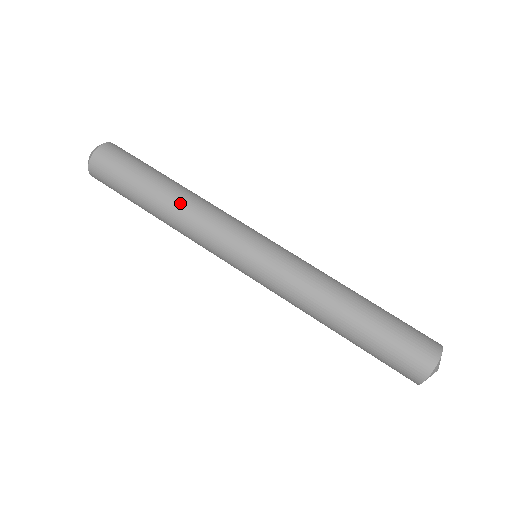
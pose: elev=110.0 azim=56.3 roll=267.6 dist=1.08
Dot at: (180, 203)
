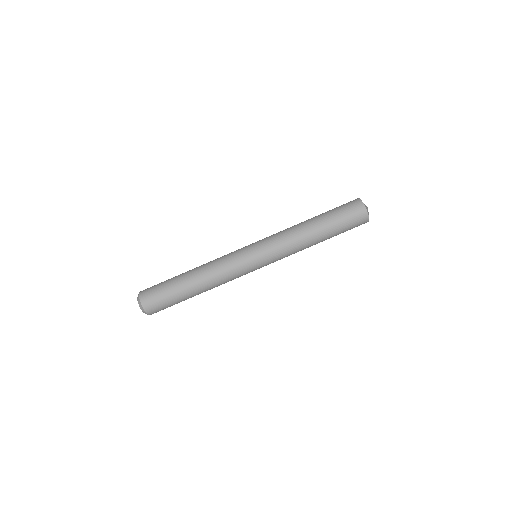
Dot at: (207, 284)
